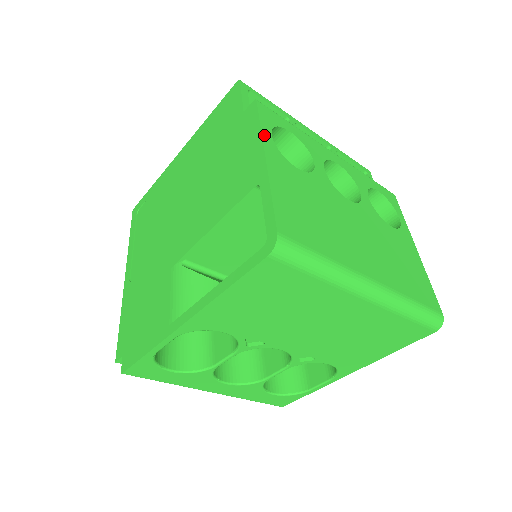
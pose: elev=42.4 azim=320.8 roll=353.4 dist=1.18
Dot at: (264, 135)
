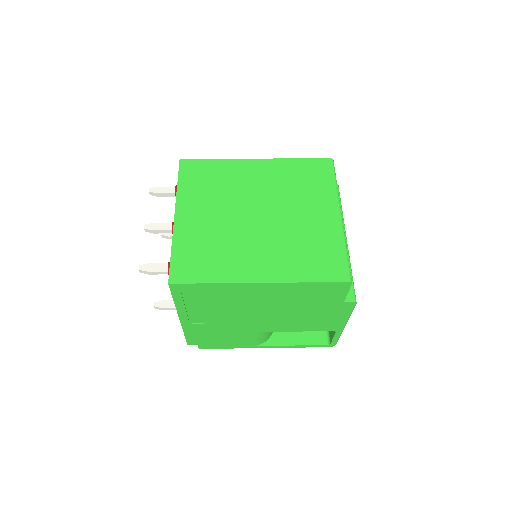
Dot at: (349, 316)
